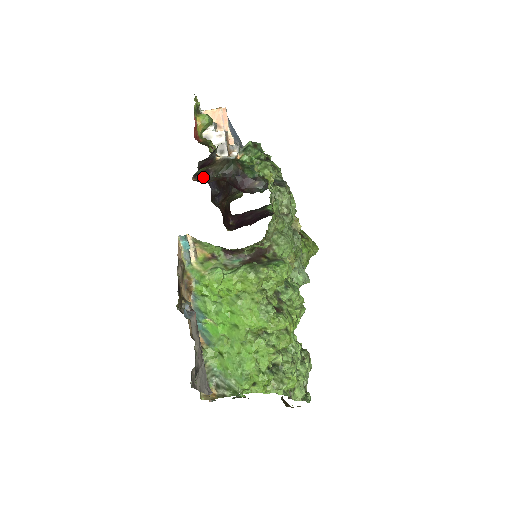
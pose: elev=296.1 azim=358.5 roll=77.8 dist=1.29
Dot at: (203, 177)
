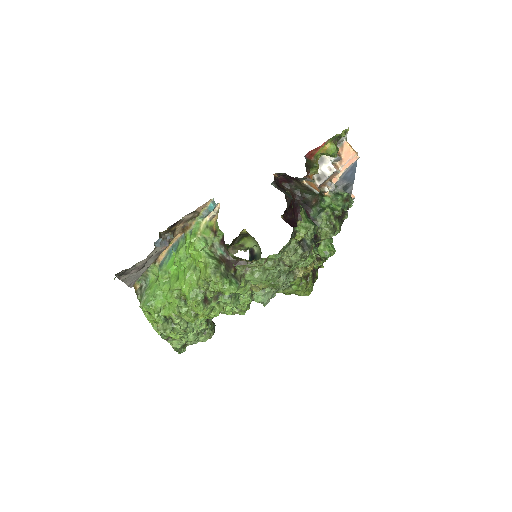
Dot at: (284, 180)
